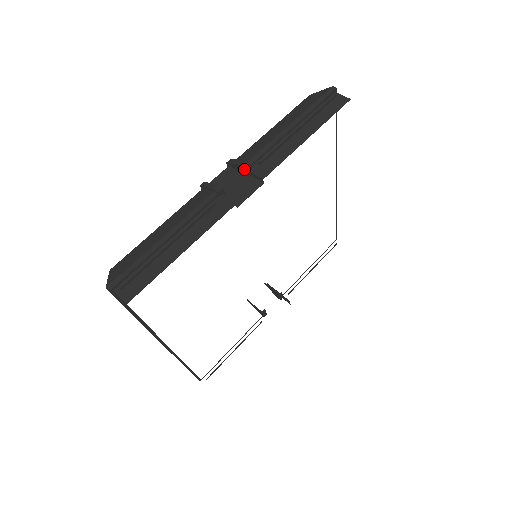
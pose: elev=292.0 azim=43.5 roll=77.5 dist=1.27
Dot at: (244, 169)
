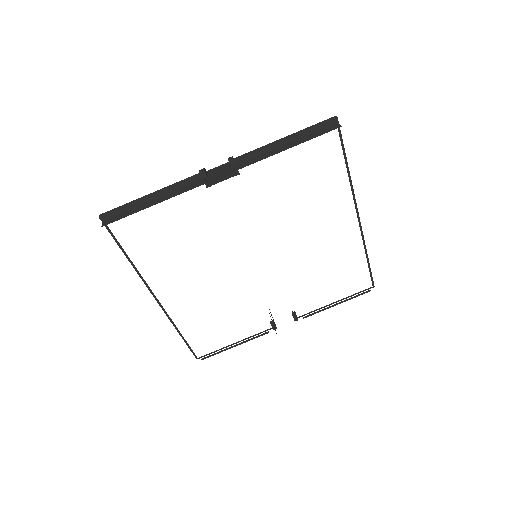
Dot at: (229, 162)
